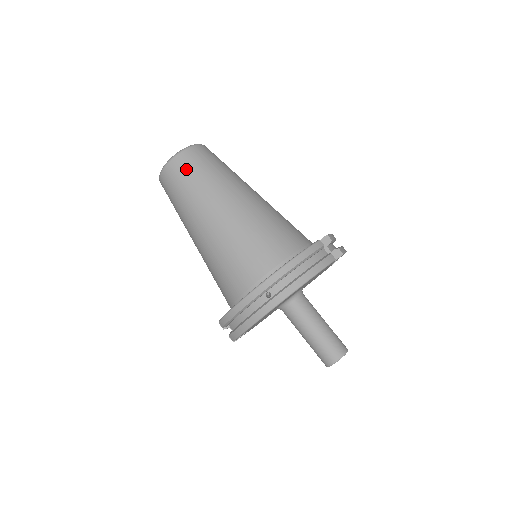
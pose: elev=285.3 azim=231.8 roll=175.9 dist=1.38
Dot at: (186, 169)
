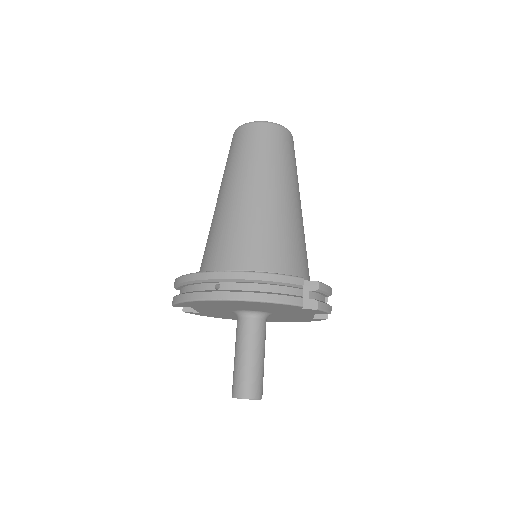
Dot at: (253, 138)
